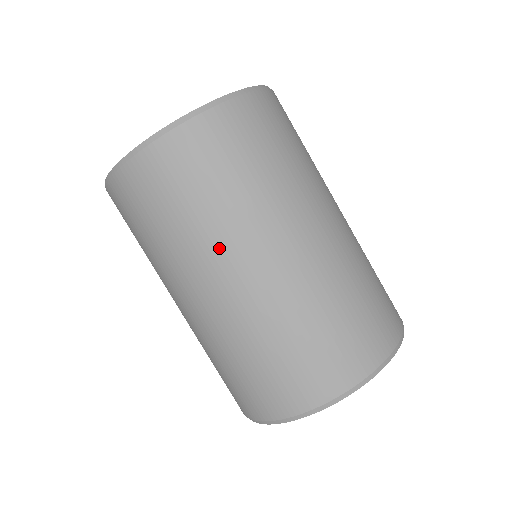
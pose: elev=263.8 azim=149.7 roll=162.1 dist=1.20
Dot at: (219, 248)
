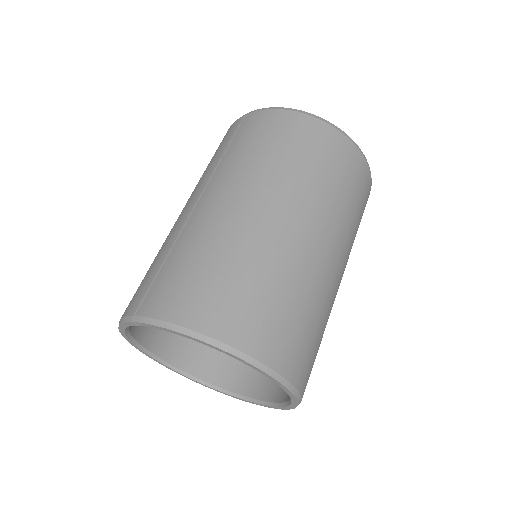
Dot at: (299, 196)
